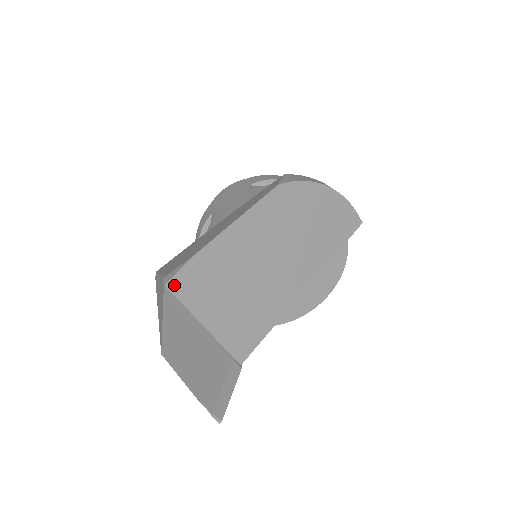
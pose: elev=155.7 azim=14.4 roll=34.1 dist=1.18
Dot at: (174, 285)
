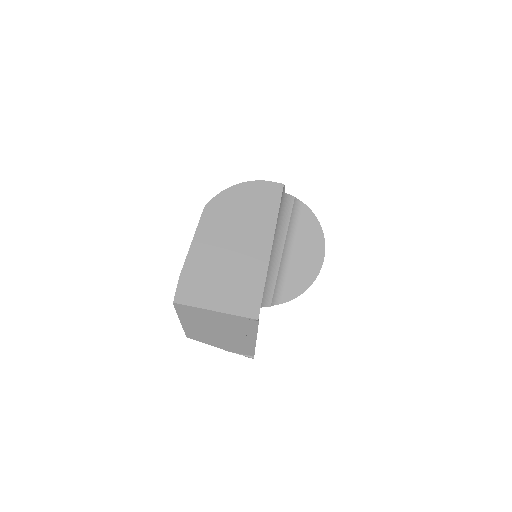
Dot at: (179, 299)
